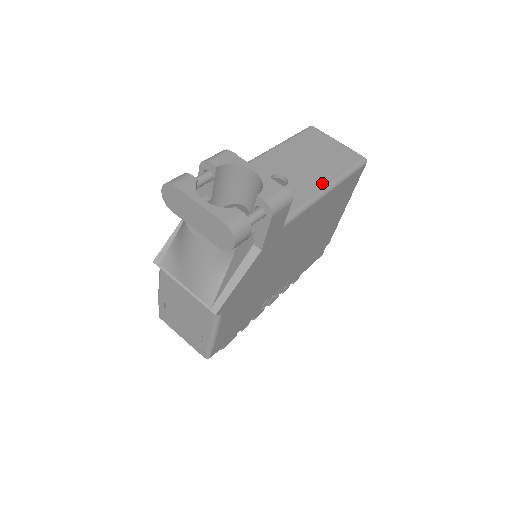
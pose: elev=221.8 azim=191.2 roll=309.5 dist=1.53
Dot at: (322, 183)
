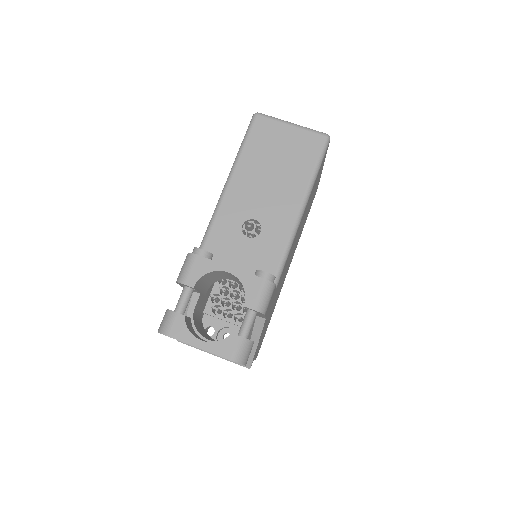
Dot at: (294, 207)
